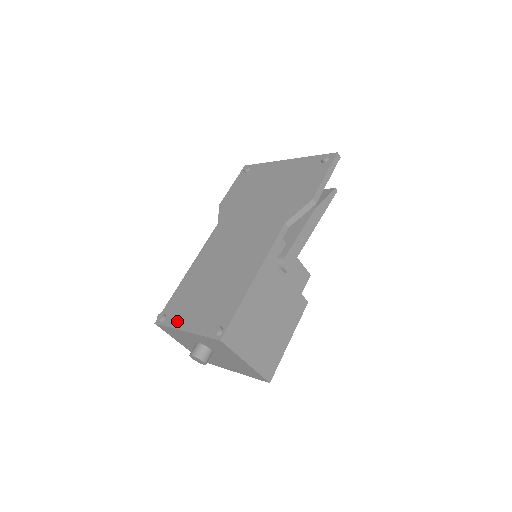
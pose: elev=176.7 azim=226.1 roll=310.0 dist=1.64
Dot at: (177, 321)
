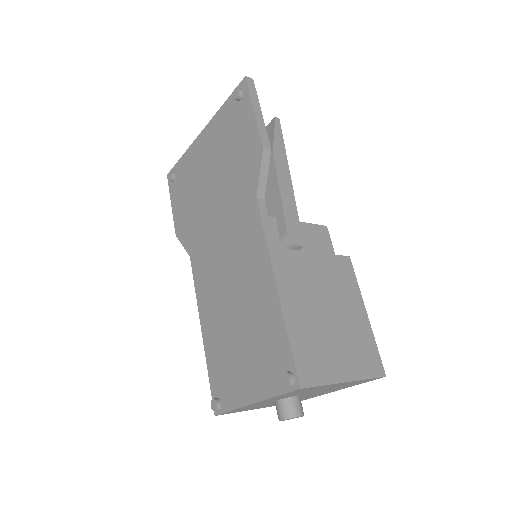
Dot at: (235, 397)
